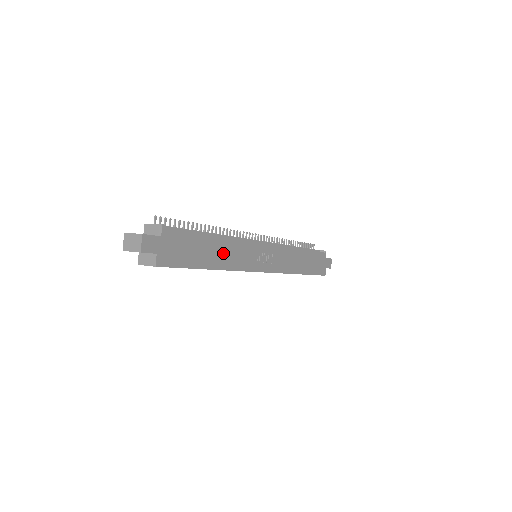
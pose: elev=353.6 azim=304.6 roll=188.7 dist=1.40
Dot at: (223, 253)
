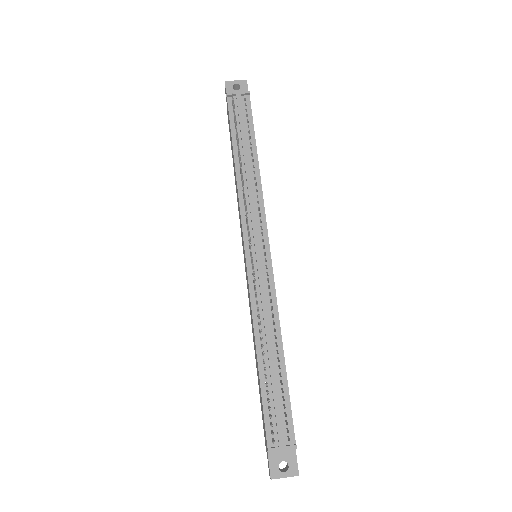
Dot at: occluded
